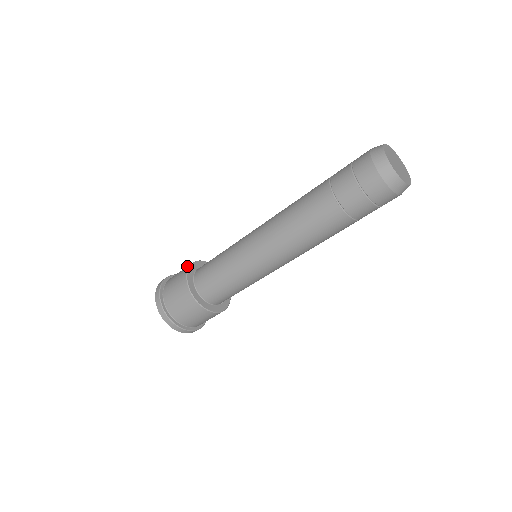
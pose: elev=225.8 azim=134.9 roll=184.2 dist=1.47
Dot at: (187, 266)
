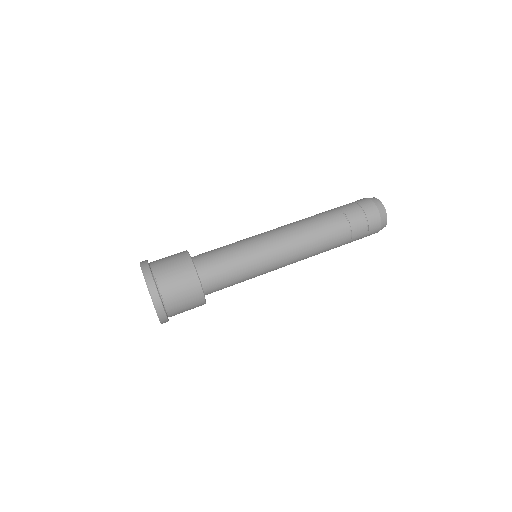
Dot at: occluded
